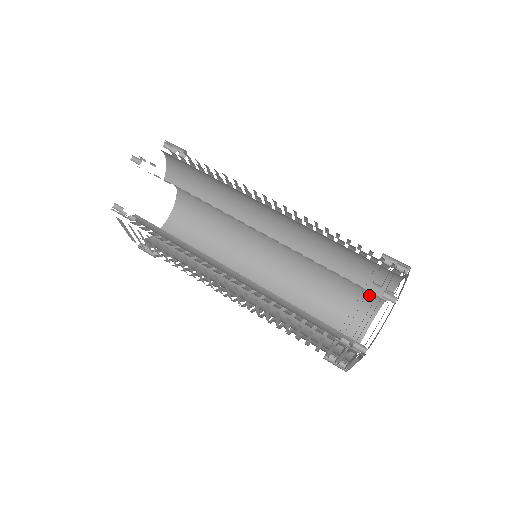
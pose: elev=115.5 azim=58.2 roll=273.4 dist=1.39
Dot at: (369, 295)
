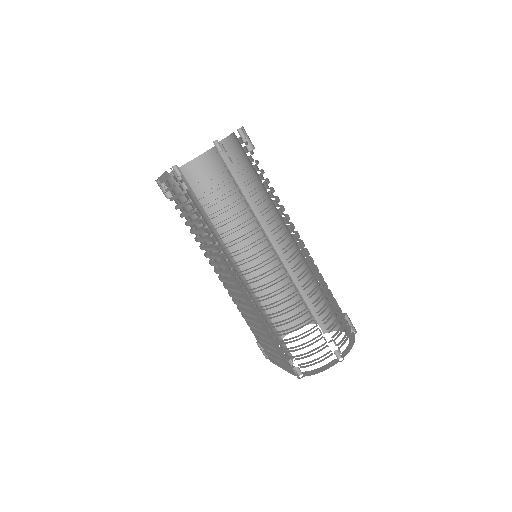
Dot at: occluded
